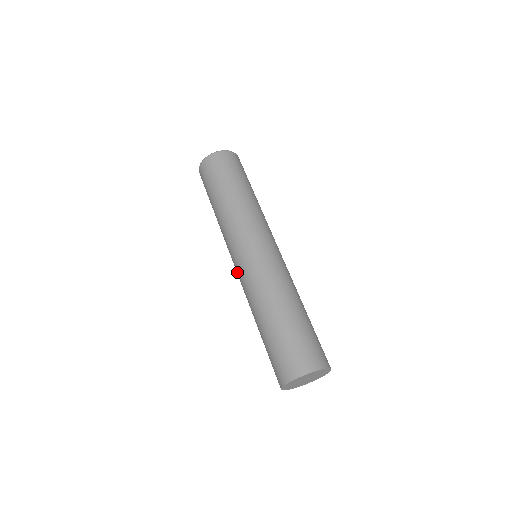
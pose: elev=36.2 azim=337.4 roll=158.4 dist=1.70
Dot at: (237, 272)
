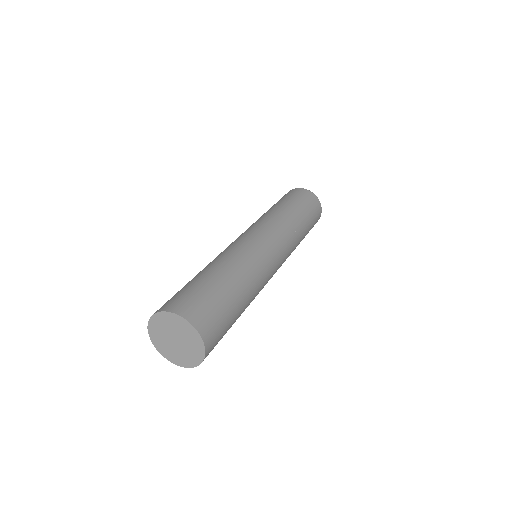
Dot at: occluded
